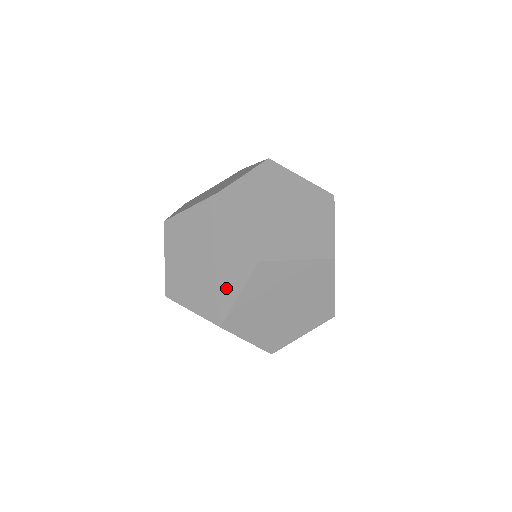
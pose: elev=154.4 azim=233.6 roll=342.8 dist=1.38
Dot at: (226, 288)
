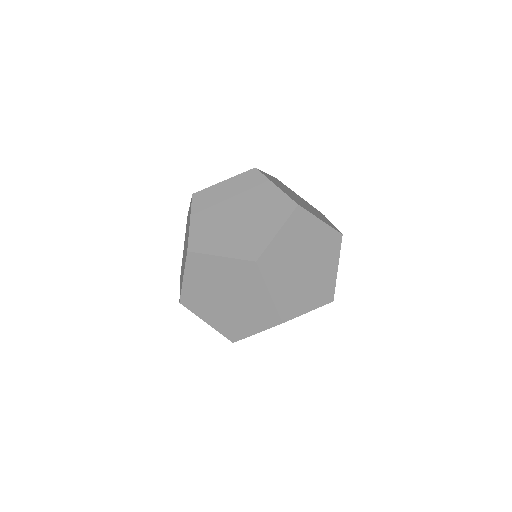
Dot at: occluded
